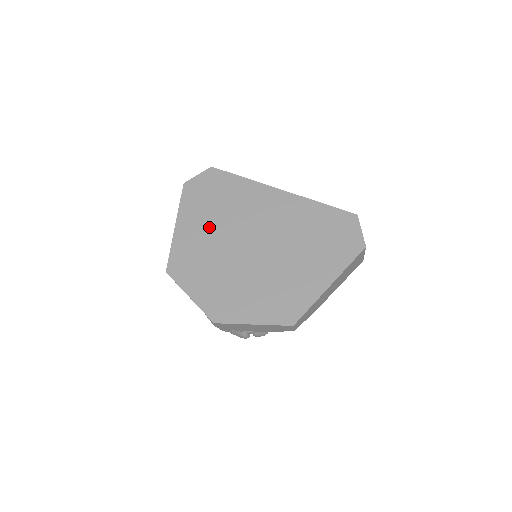
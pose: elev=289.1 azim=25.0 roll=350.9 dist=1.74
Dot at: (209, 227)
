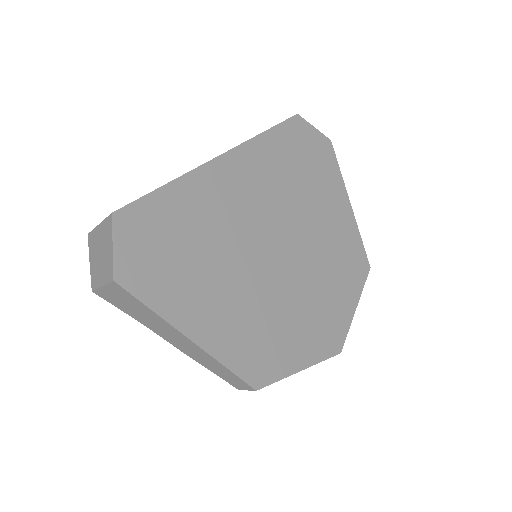
Dot at: (223, 287)
